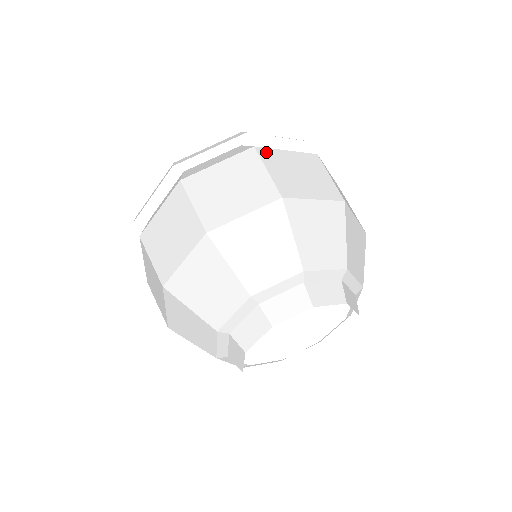
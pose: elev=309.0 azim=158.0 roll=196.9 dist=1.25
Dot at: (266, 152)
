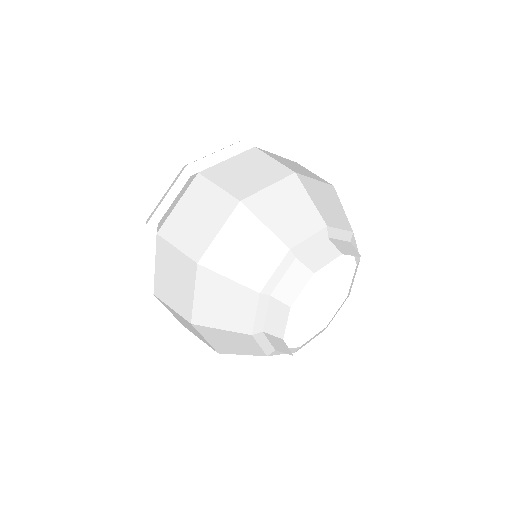
Dot at: (265, 151)
